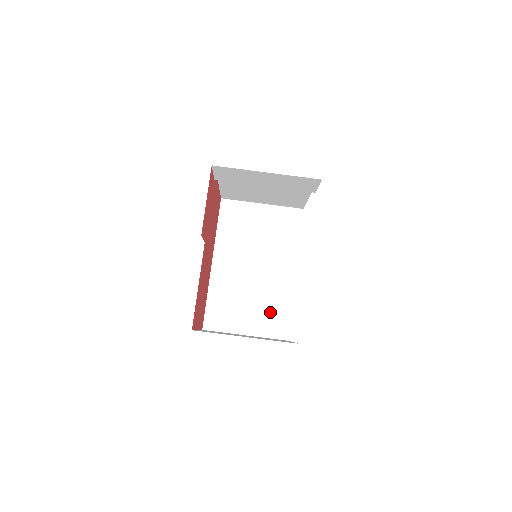
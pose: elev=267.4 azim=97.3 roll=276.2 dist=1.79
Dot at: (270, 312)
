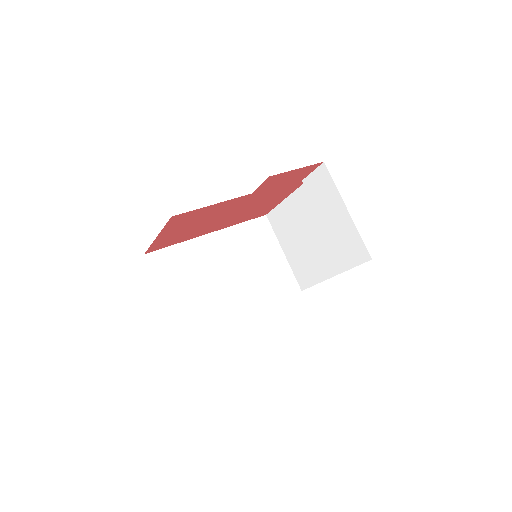
Dot at: (199, 311)
